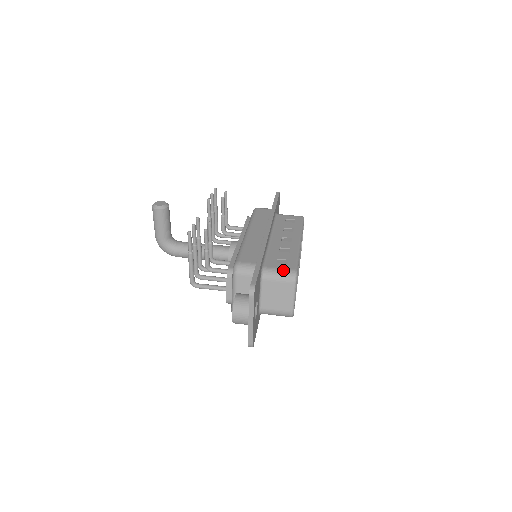
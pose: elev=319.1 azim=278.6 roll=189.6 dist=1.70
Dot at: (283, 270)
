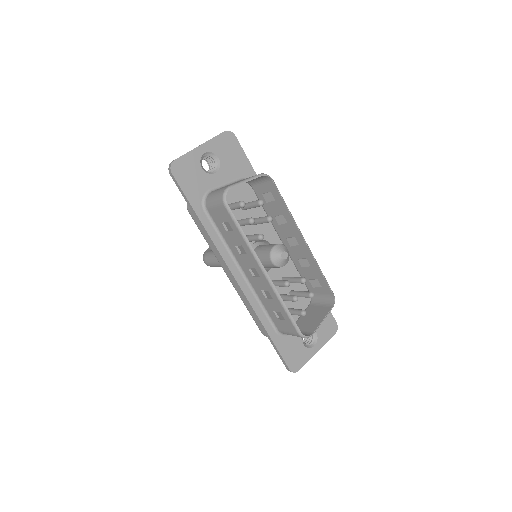
Dot at: (264, 180)
